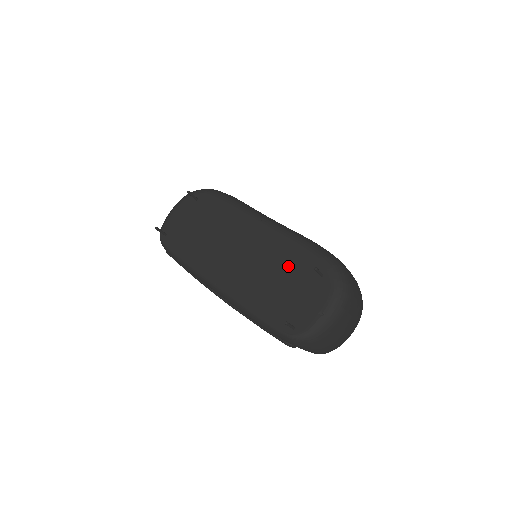
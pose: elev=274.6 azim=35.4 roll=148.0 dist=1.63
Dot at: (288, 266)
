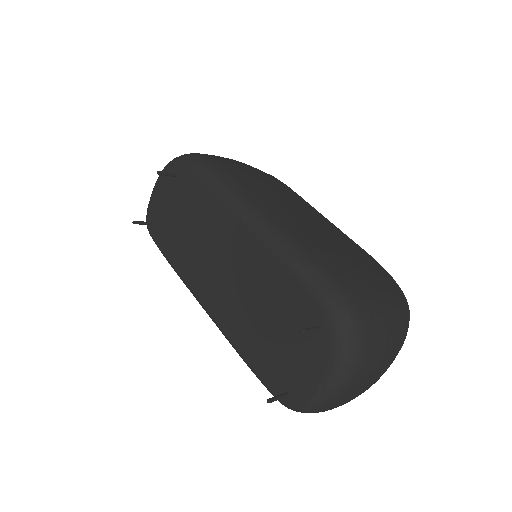
Dot at: (279, 302)
